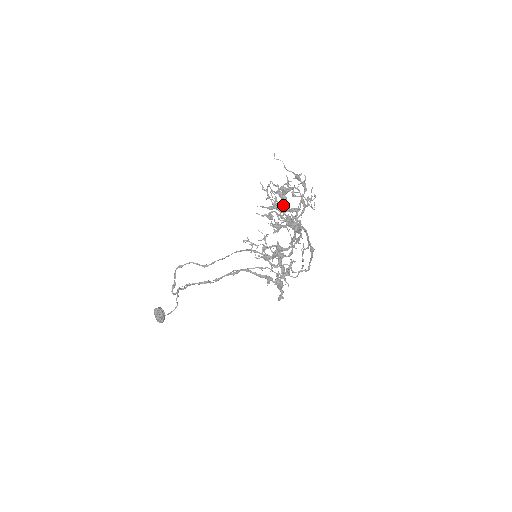
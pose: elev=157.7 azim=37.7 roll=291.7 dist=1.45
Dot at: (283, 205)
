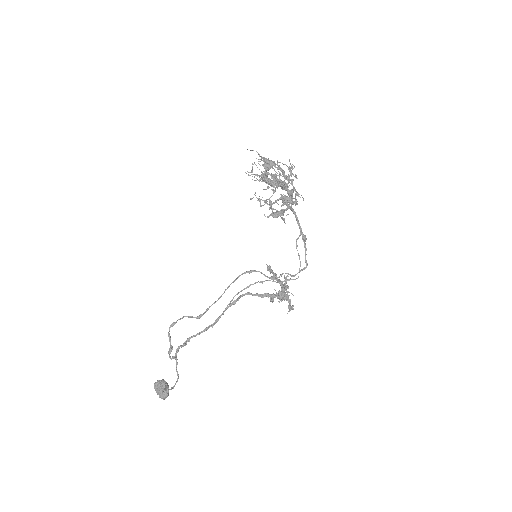
Dot at: occluded
